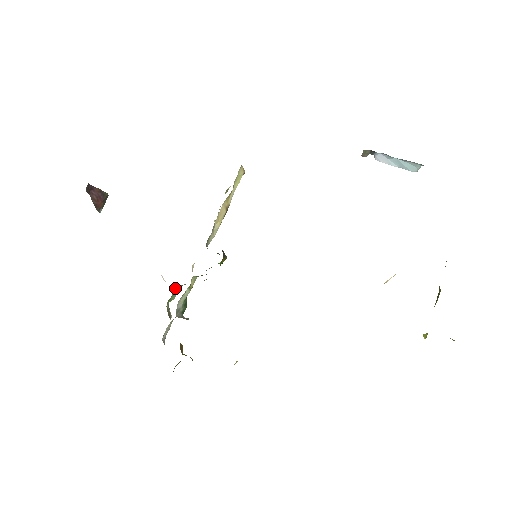
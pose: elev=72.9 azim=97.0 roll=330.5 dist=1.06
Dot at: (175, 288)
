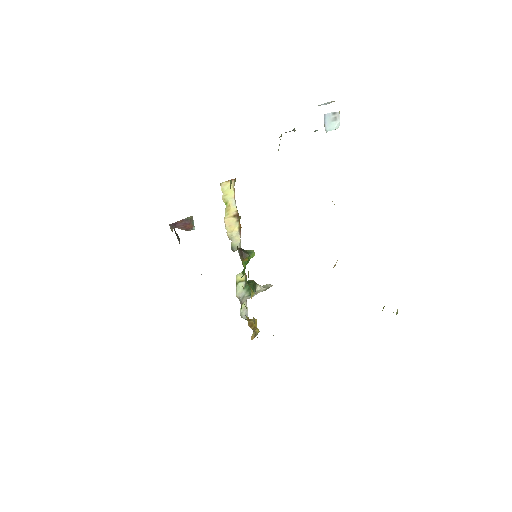
Dot at: occluded
